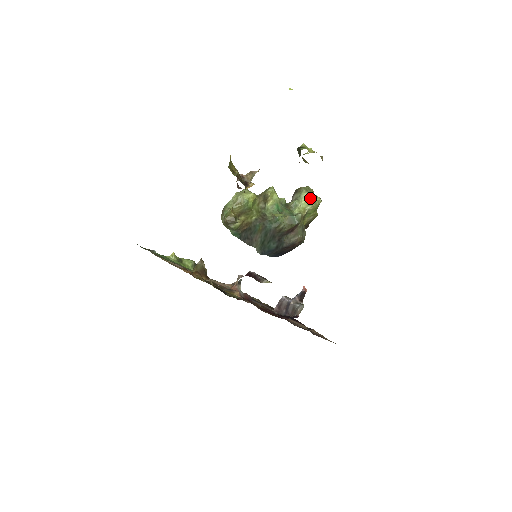
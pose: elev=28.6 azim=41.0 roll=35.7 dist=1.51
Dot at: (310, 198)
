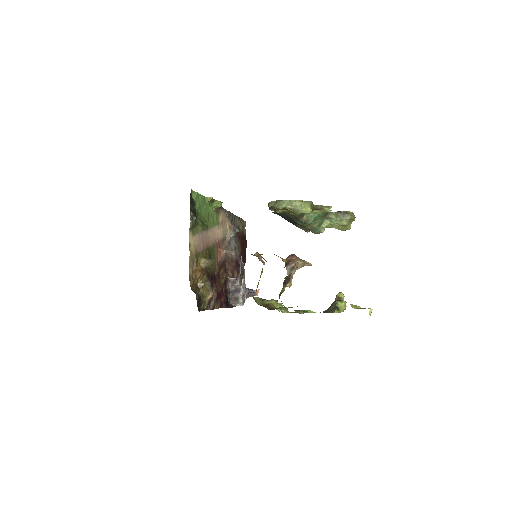
Dot at: (345, 225)
